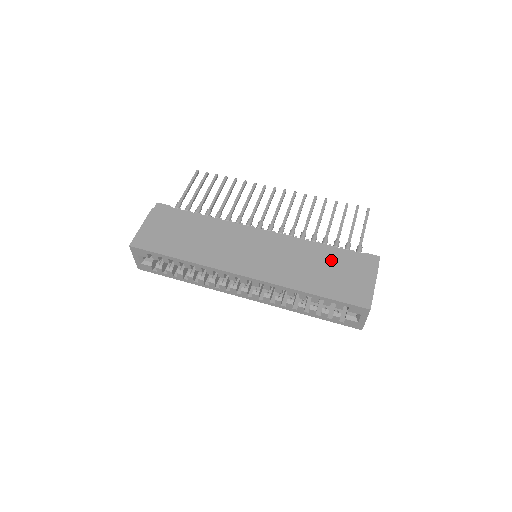
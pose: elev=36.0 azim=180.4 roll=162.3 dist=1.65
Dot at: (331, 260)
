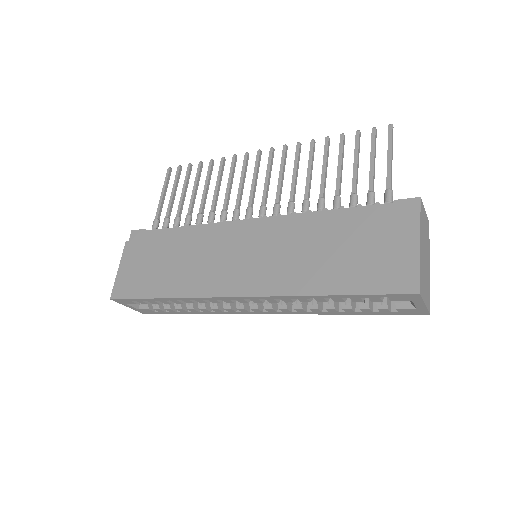
Dot at: (346, 232)
